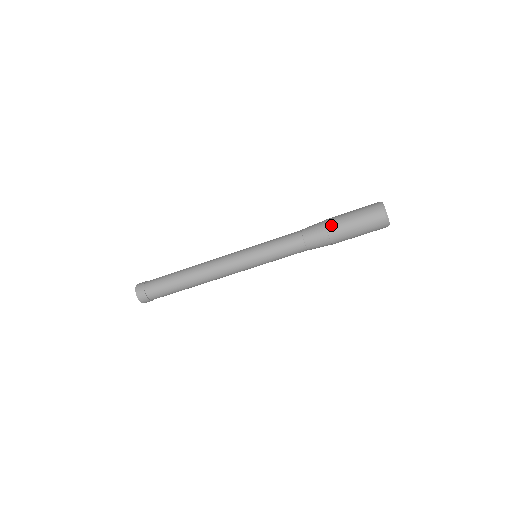
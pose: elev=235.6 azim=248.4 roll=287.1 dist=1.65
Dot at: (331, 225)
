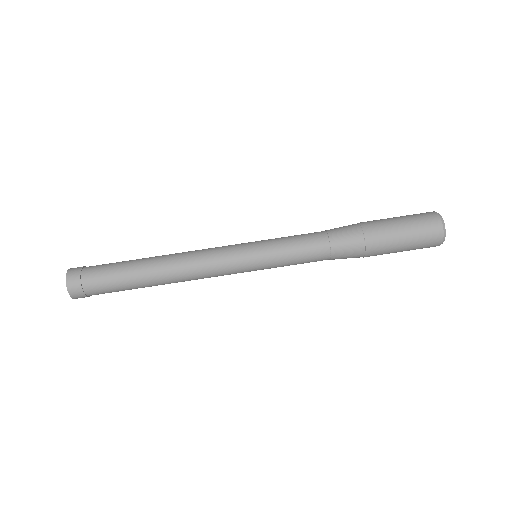
Dot at: (370, 229)
